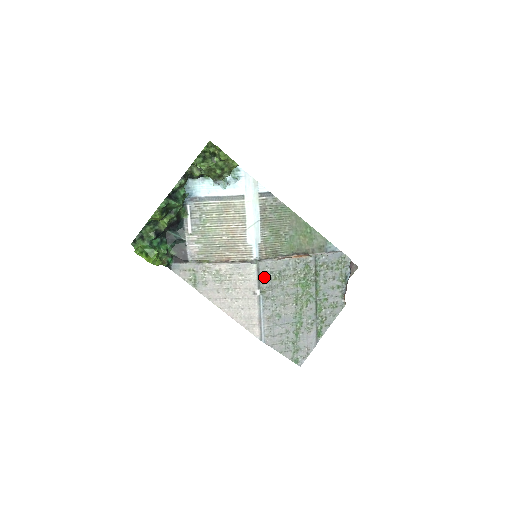
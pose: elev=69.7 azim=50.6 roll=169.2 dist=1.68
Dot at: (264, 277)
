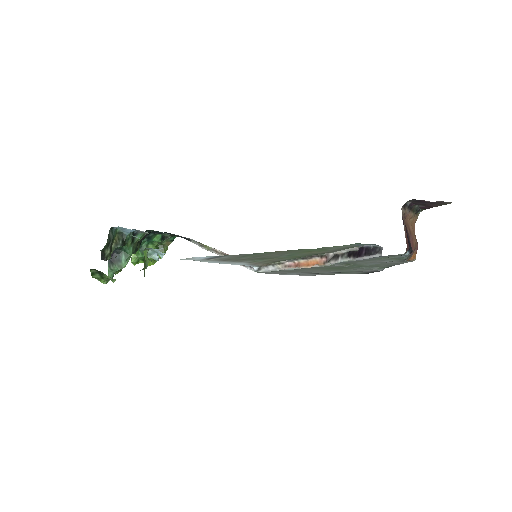
Dot at: (275, 272)
